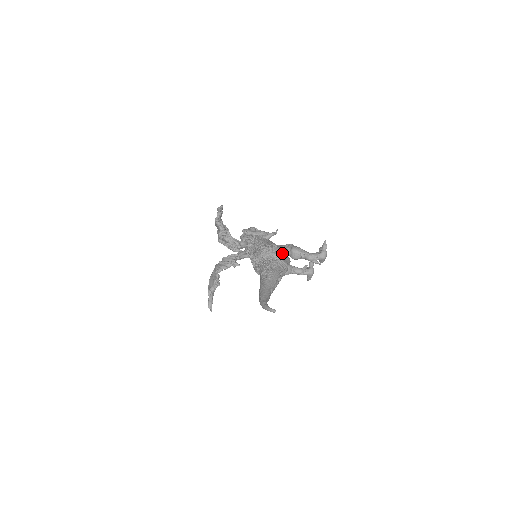
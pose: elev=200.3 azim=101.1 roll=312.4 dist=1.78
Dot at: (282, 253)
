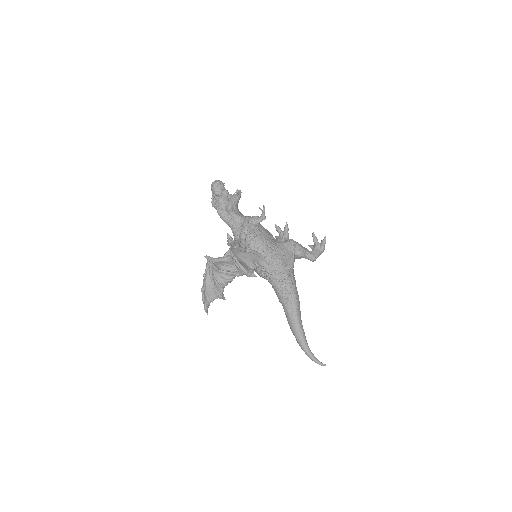
Dot at: occluded
